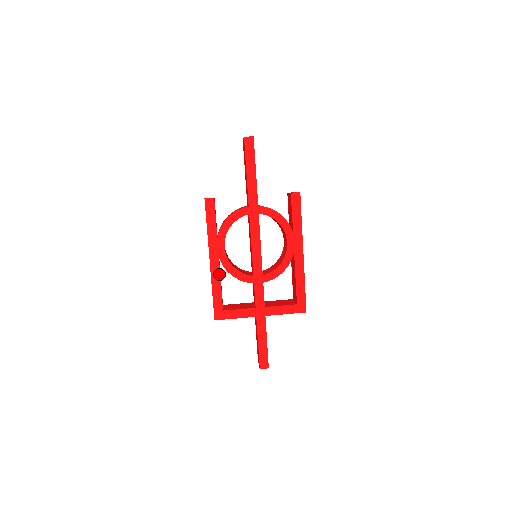
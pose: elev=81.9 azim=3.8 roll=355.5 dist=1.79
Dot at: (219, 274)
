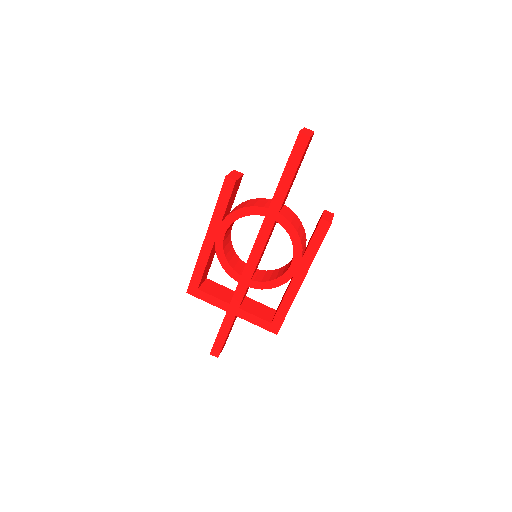
Dot at: (208, 256)
